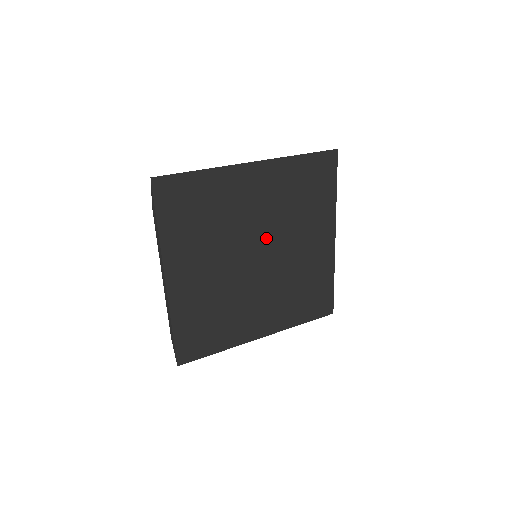
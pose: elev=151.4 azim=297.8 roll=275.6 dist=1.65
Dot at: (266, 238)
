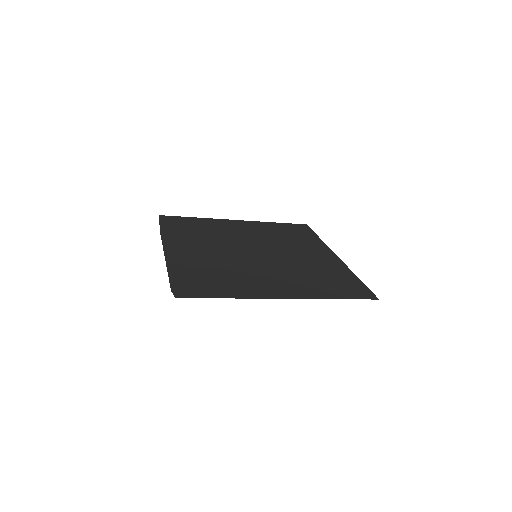
Dot at: (261, 246)
